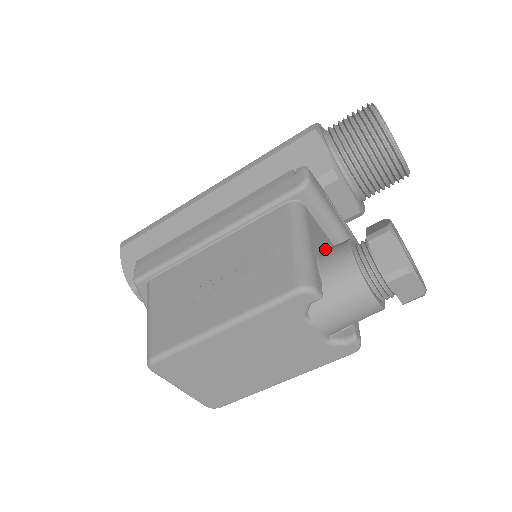
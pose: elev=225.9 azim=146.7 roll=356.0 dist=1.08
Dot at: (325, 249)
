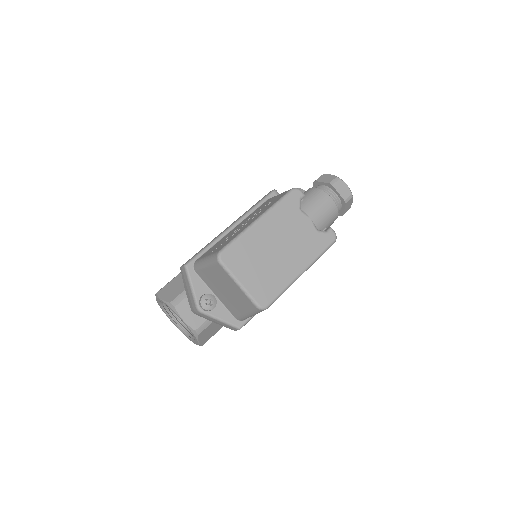
Dot at: occluded
